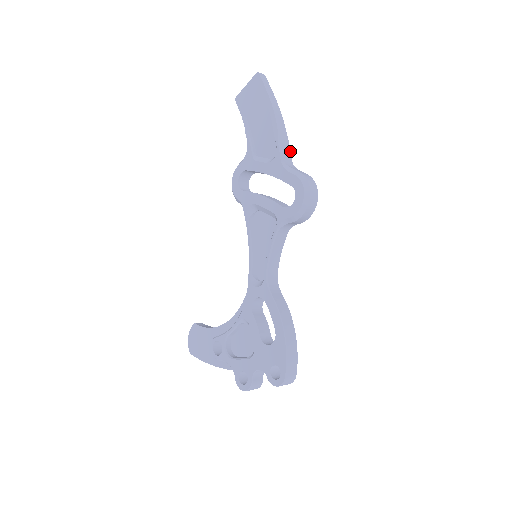
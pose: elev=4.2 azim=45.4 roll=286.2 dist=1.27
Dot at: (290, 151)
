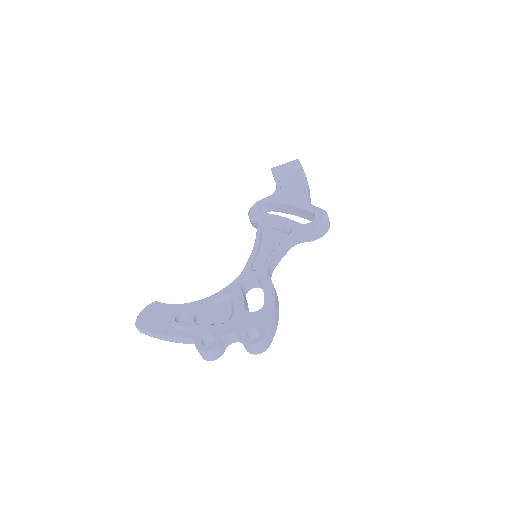
Dot at: (310, 202)
